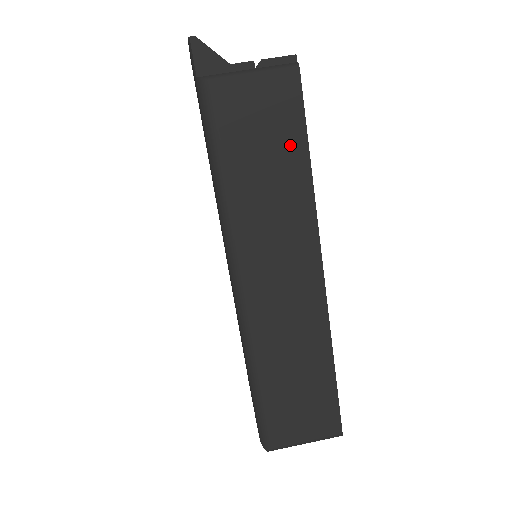
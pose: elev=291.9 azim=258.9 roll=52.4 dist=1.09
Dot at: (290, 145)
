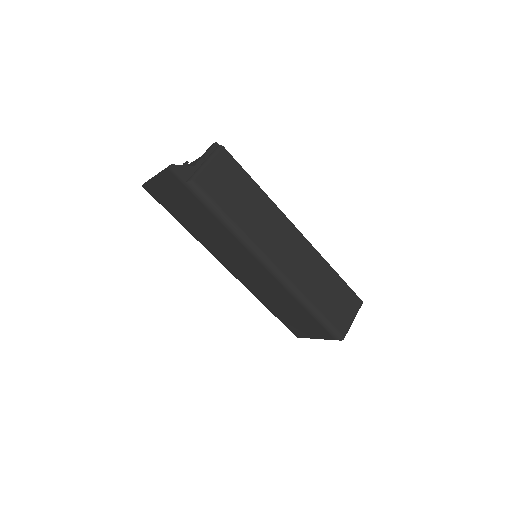
Dot at: (244, 183)
